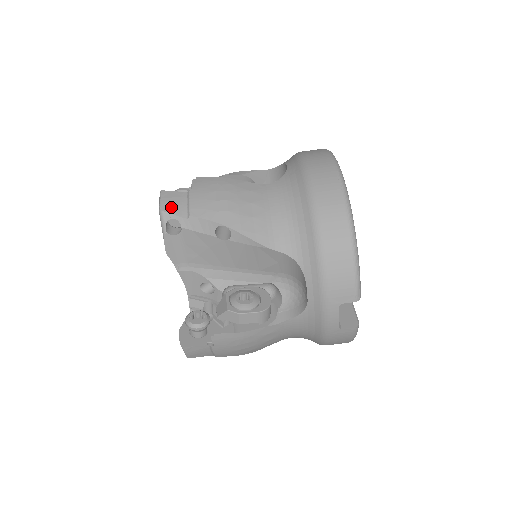
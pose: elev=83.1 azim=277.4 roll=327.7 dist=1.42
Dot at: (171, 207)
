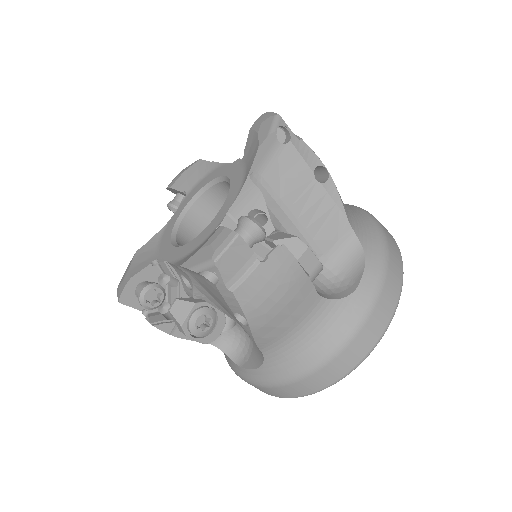
Dot at: (227, 266)
